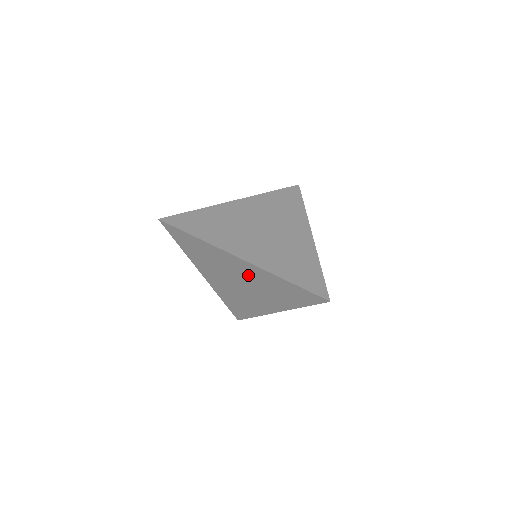
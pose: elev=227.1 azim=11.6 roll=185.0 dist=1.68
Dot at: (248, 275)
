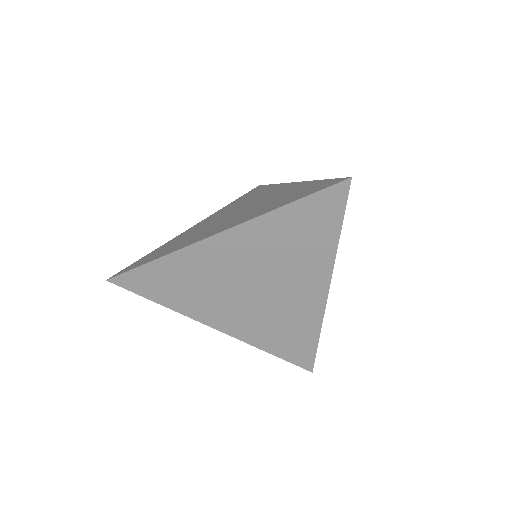
Dot at: (248, 257)
